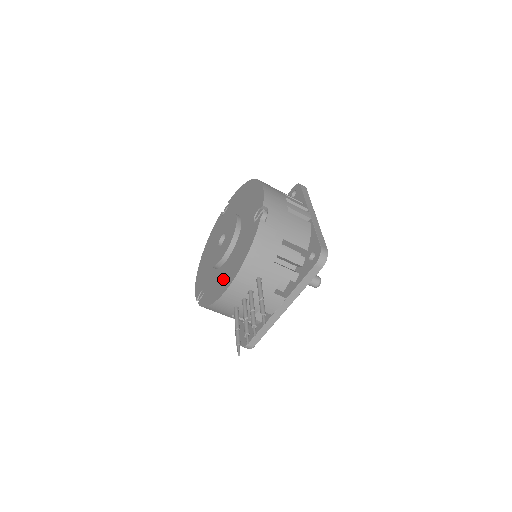
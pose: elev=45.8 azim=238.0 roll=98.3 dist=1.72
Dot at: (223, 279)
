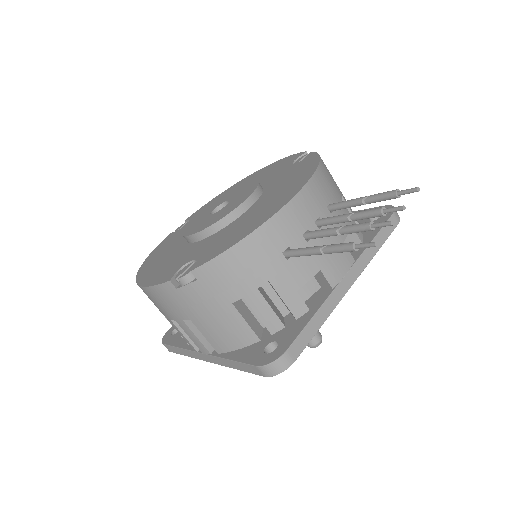
Dot at: (263, 209)
